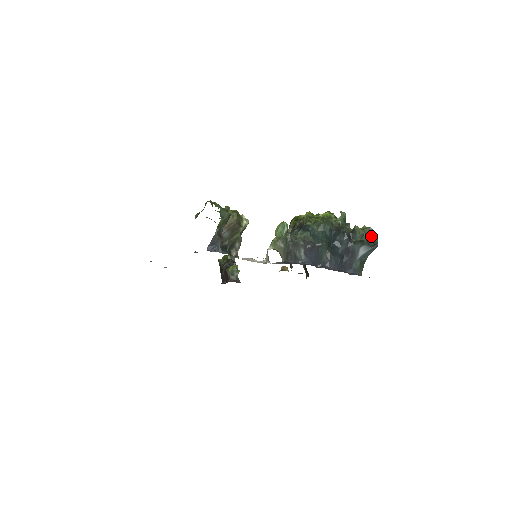
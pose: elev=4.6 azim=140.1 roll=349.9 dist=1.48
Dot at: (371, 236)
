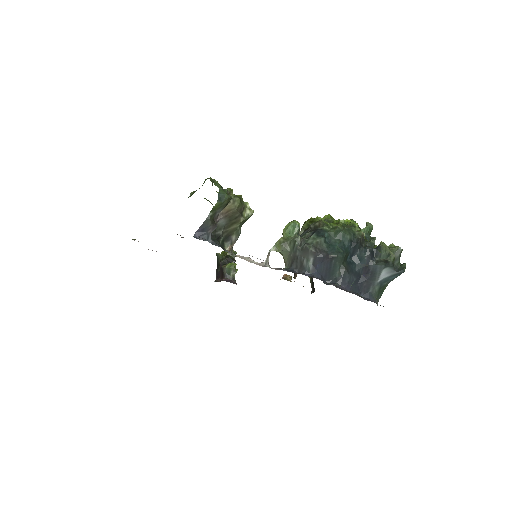
Dot at: (399, 258)
